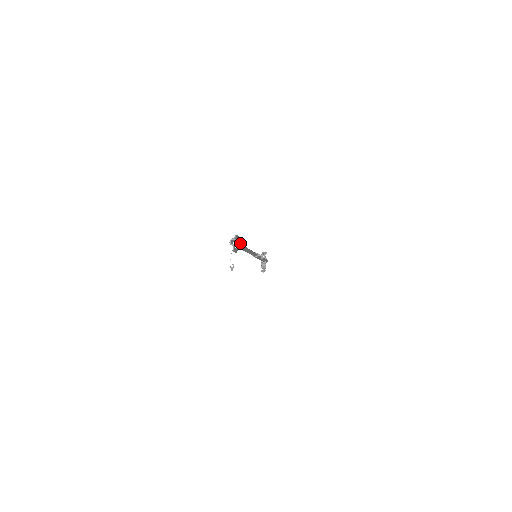
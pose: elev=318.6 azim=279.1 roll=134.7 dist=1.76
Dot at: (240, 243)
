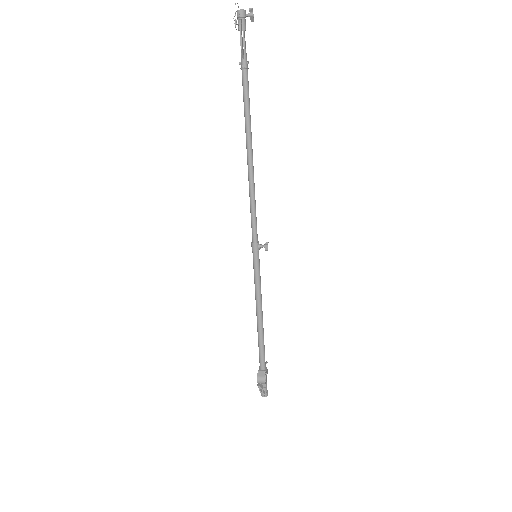
Dot at: (250, 11)
